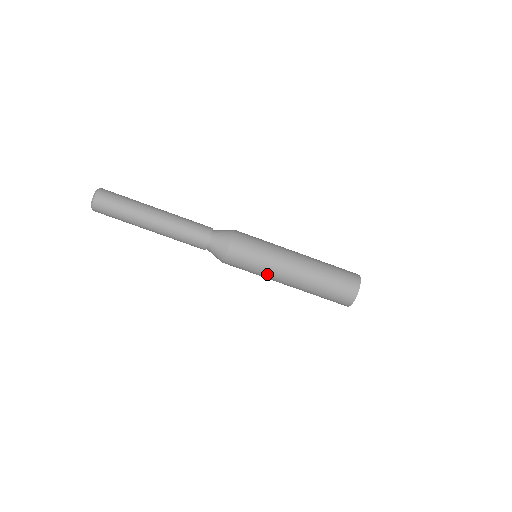
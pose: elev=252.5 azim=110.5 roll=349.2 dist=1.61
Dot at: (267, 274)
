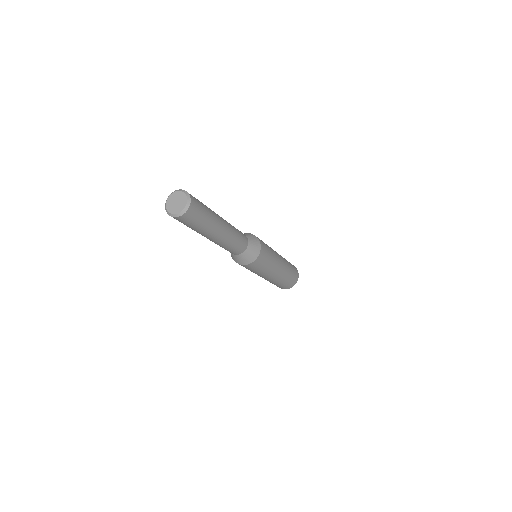
Dot at: (261, 274)
